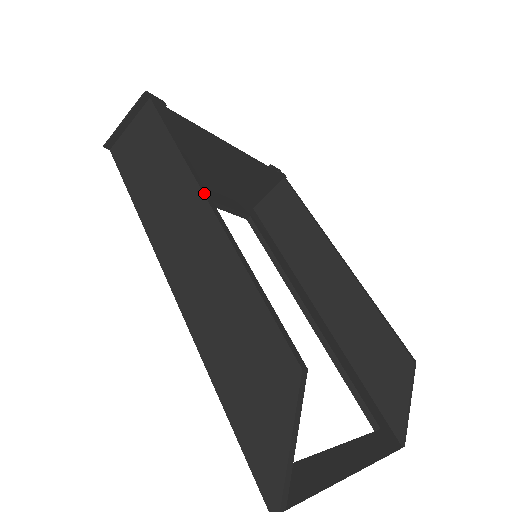
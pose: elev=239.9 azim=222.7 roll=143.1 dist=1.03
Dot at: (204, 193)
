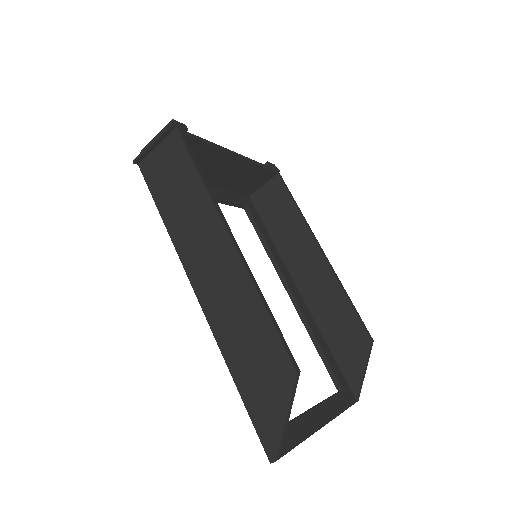
Dot at: (225, 225)
